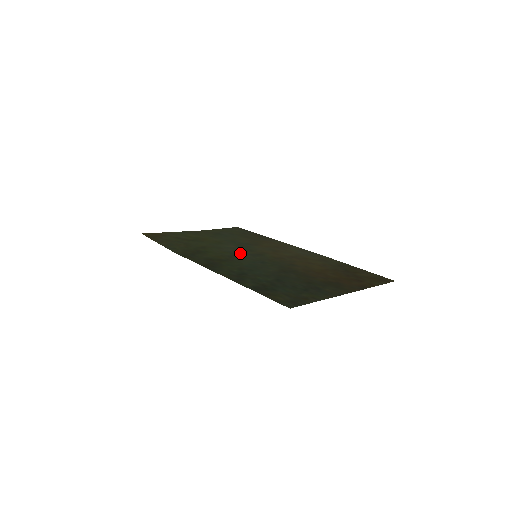
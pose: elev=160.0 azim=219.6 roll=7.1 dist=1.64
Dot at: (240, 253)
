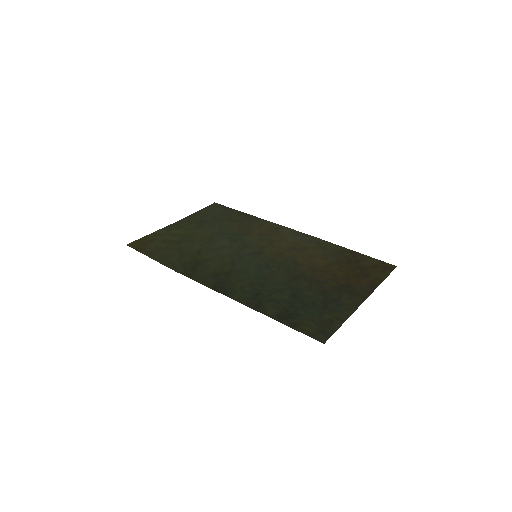
Dot at: (239, 255)
